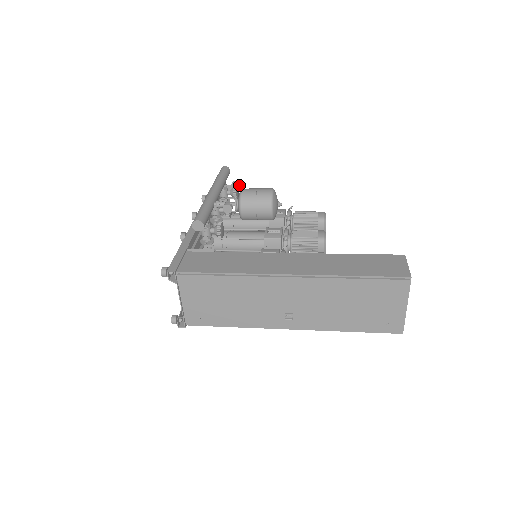
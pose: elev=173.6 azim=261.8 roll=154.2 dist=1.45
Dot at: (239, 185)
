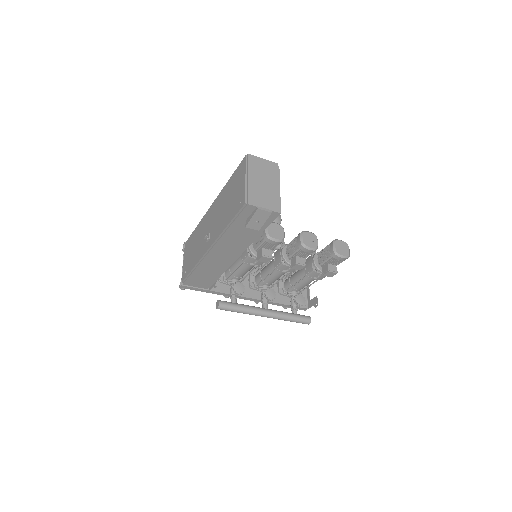
Dot at: occluded
